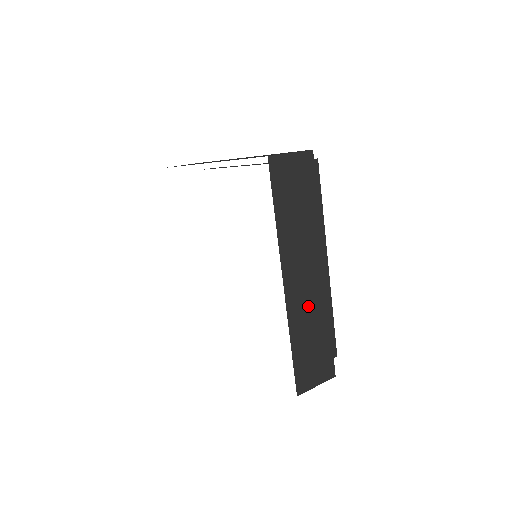
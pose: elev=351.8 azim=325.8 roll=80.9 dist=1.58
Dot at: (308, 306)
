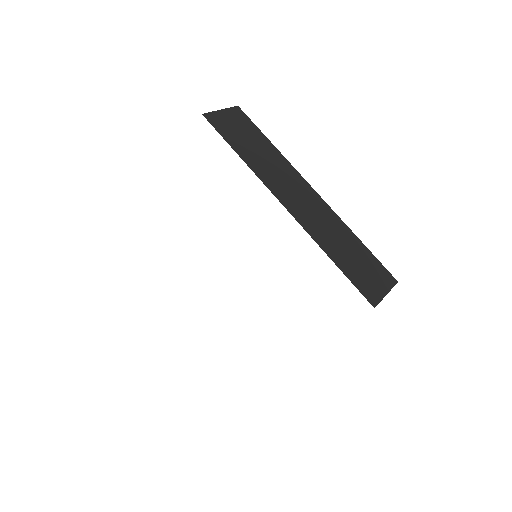
Dot at: (322, 222)
